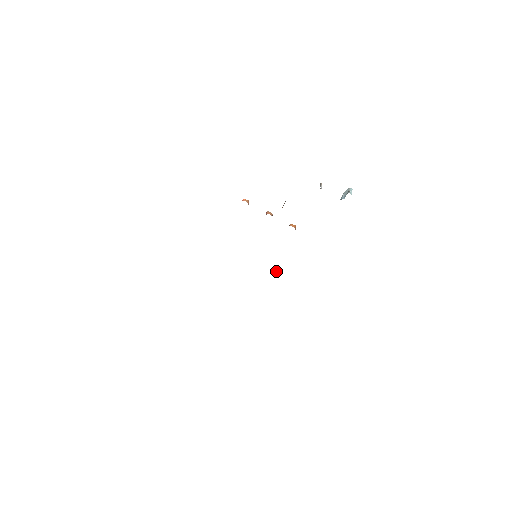
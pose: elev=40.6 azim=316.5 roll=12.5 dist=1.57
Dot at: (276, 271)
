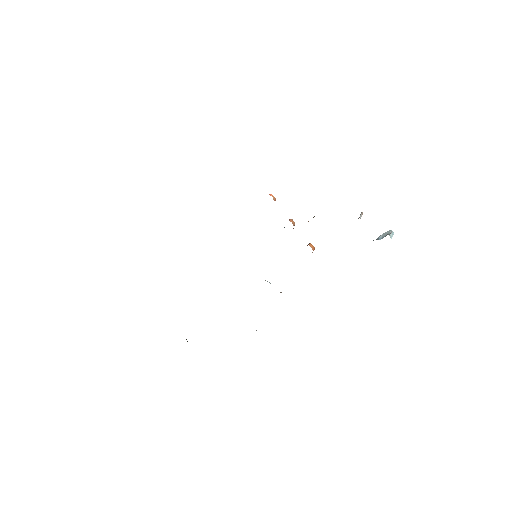
Dot at: occluded
